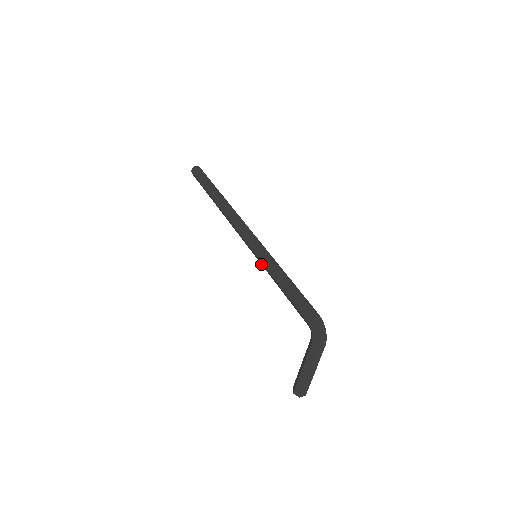
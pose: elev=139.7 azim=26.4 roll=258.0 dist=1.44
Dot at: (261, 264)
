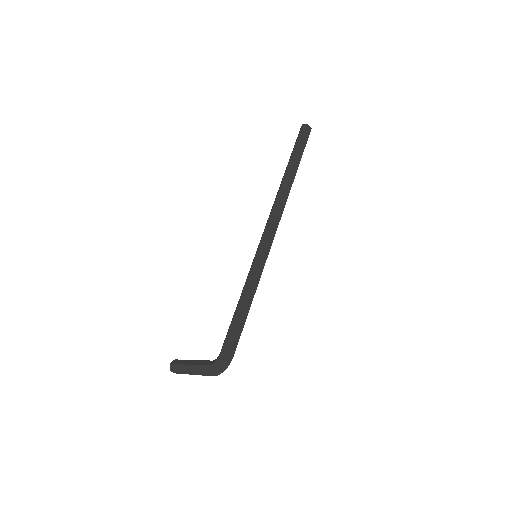
Dot at: (250, 268)
